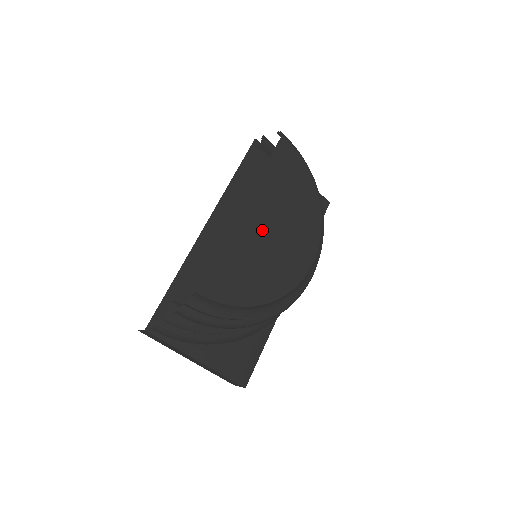
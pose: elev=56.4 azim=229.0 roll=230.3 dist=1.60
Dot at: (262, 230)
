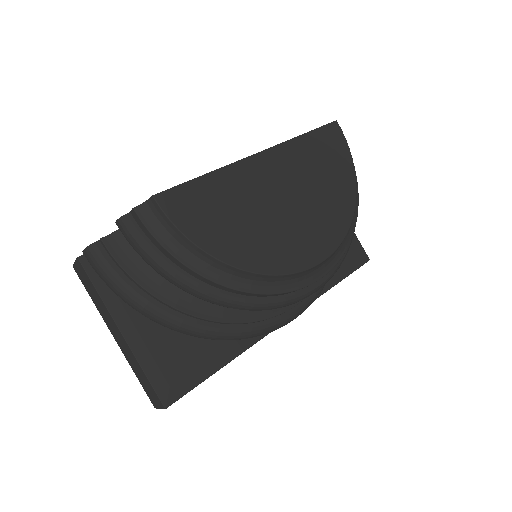
Dot at: (271, 189)
